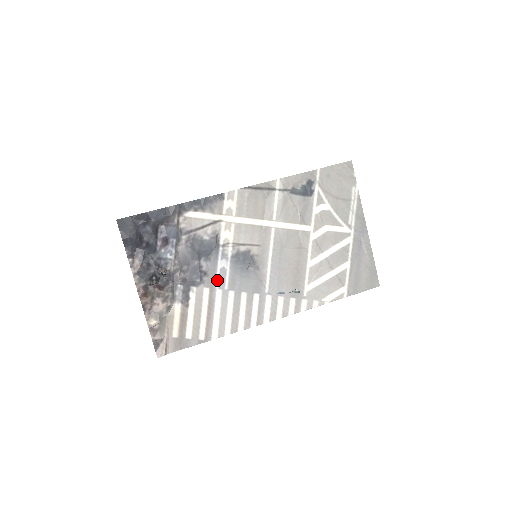
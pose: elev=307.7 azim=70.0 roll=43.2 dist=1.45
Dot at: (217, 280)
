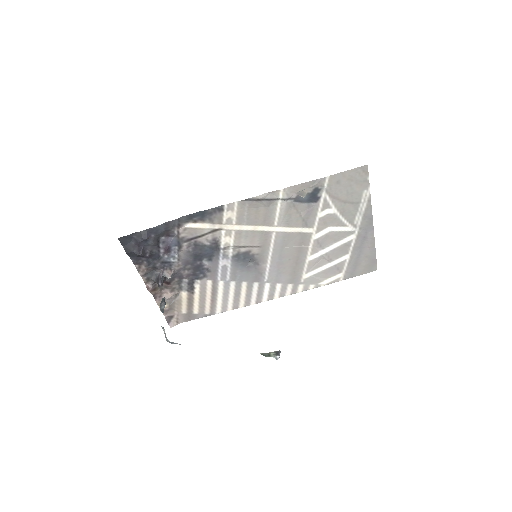
Dot at: (219, 274)
